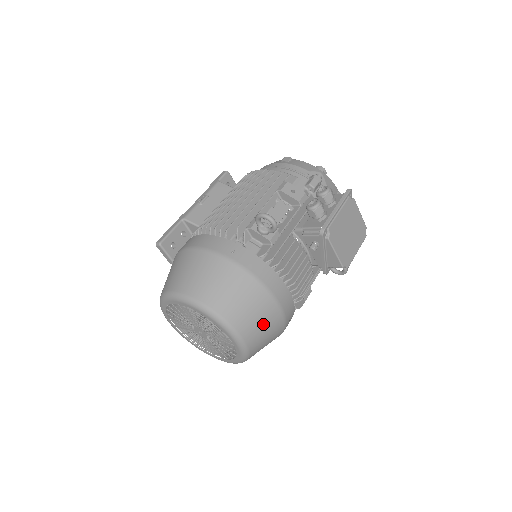
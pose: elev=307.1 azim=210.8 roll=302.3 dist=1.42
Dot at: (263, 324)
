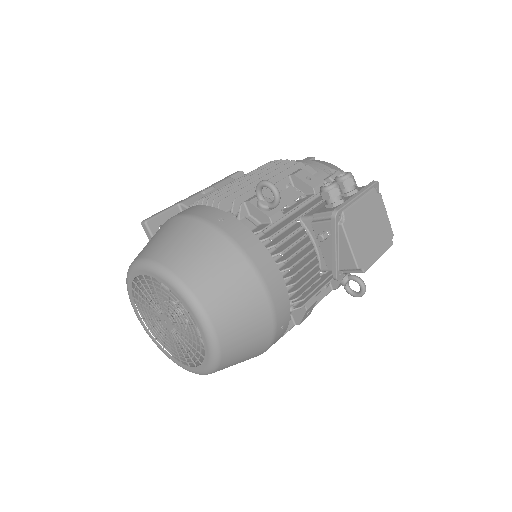
Dot at: (244, 315)
